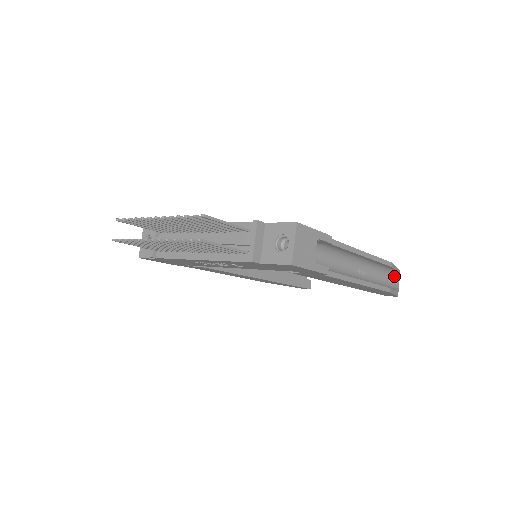
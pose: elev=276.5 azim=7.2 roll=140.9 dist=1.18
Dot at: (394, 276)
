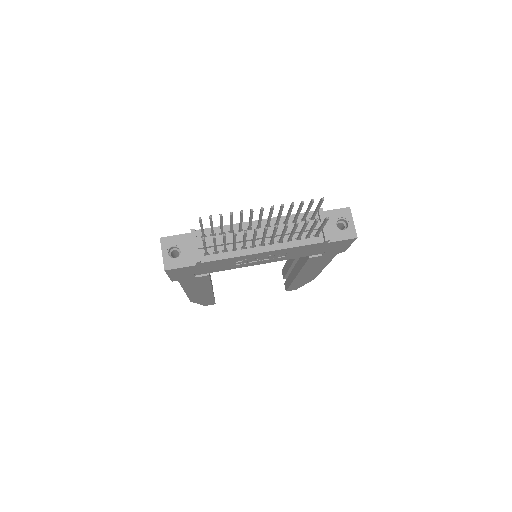
Dot at: occluded
